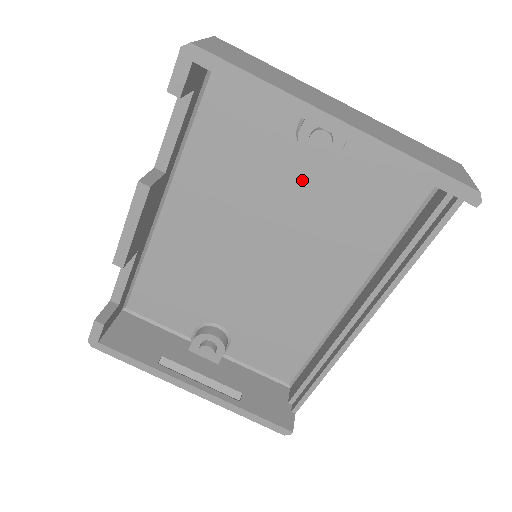
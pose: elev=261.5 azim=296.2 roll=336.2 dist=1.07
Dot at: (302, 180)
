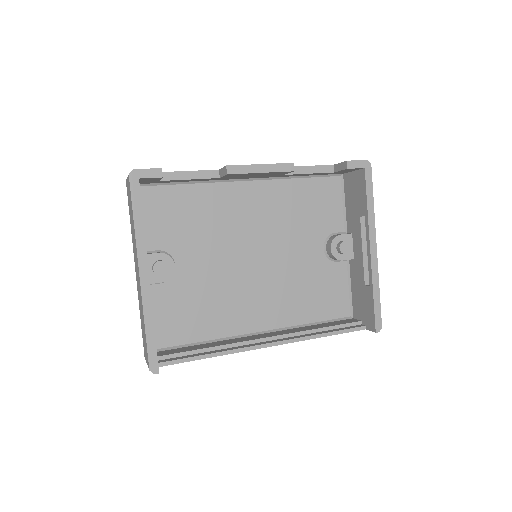
Dot at: (310, 253)
